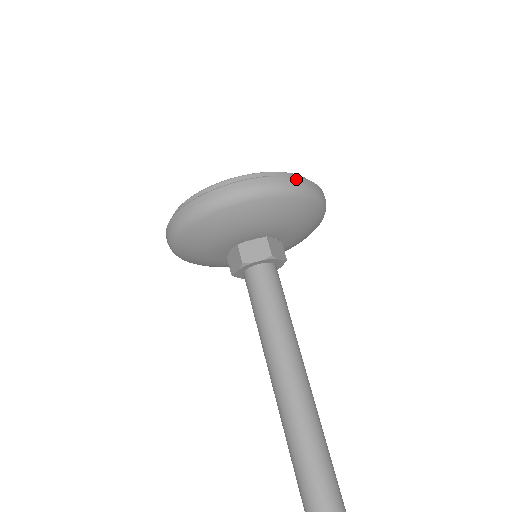
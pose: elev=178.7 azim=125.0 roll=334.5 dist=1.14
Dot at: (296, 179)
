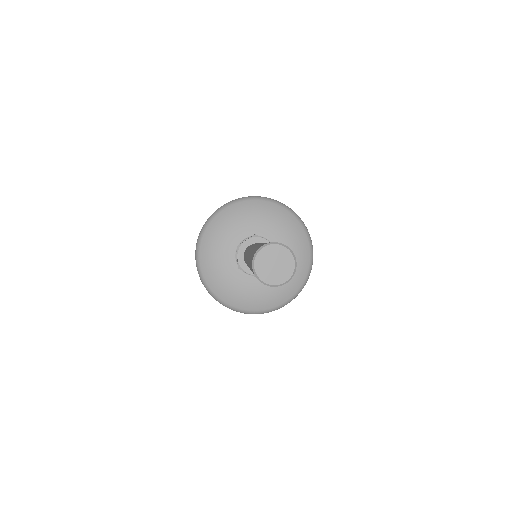
Dot at: occluded
